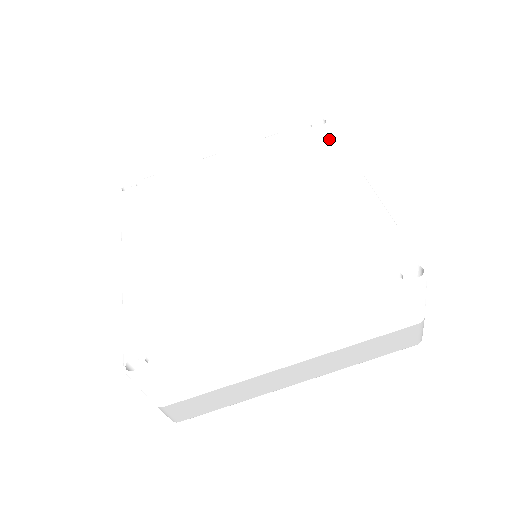
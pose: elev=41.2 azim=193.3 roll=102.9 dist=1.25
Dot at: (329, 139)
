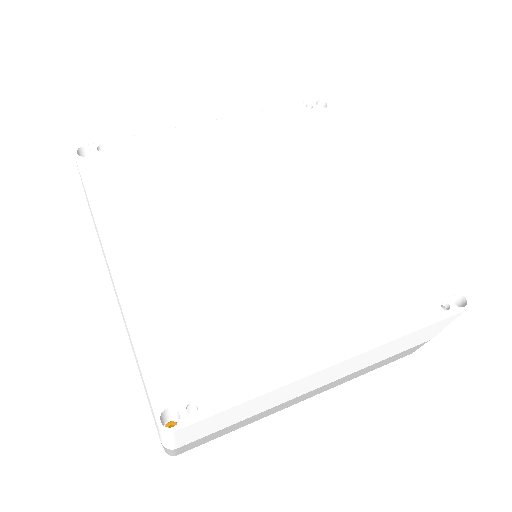
Dot at: (337, 128)
